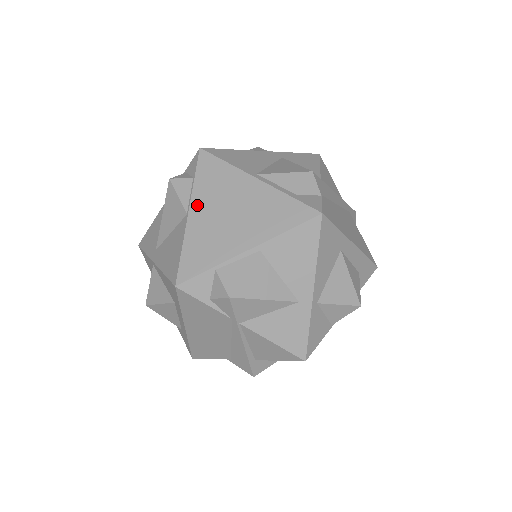
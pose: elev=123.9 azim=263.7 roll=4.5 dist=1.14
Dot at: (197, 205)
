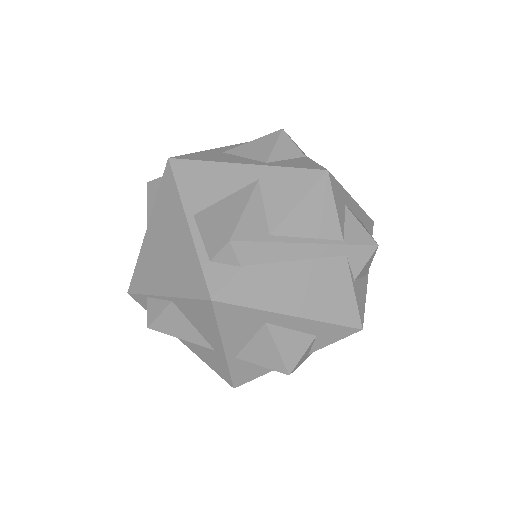
Dot at: (152, 225)
